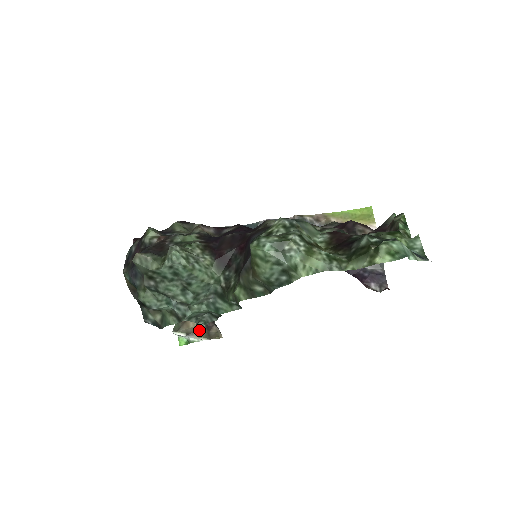
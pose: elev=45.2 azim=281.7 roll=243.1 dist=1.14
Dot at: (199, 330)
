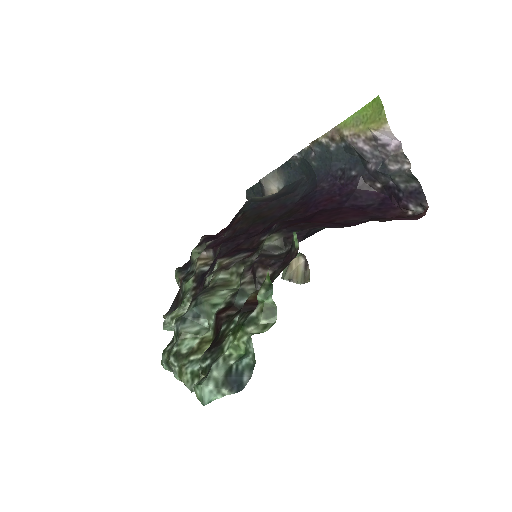
Dot at: (298, 273)
